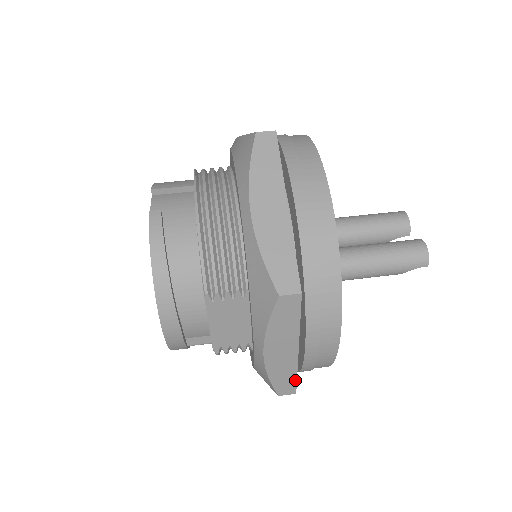
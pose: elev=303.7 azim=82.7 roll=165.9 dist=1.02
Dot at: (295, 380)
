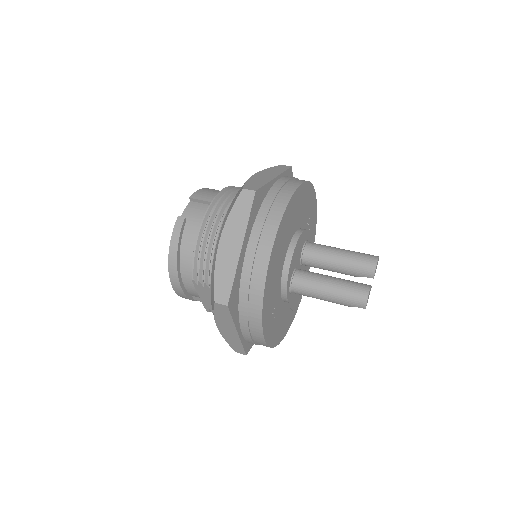
Dot at: (242, 348)
